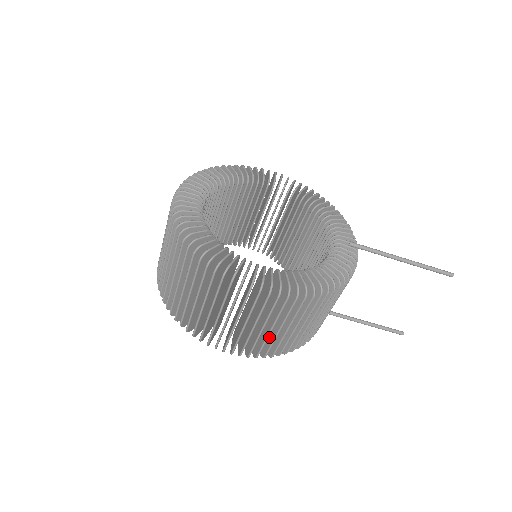
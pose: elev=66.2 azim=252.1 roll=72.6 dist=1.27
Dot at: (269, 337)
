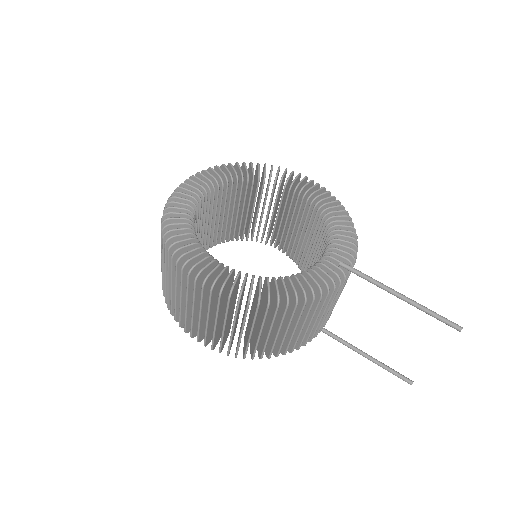
Dot at: occluded
